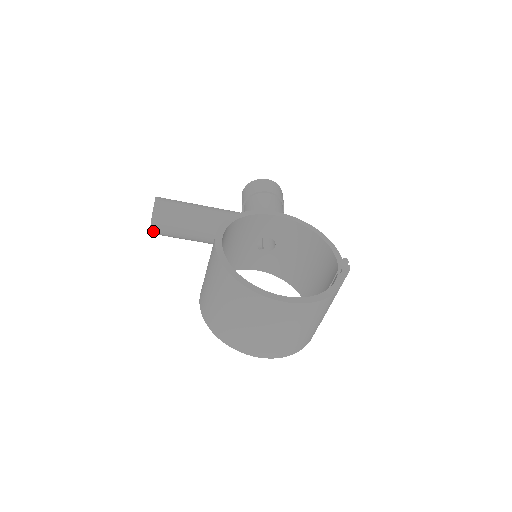
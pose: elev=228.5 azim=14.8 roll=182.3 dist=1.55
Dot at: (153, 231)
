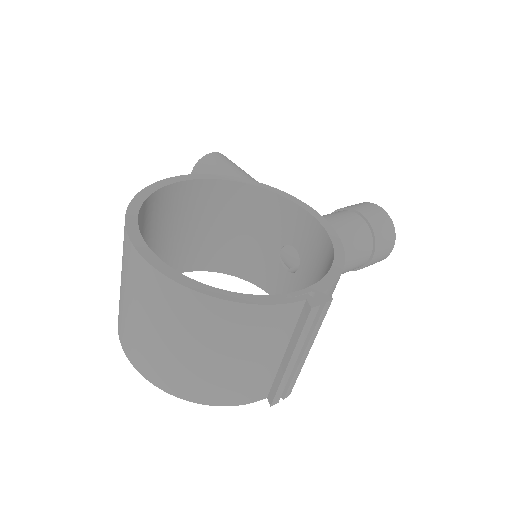
Dot at: occluded
